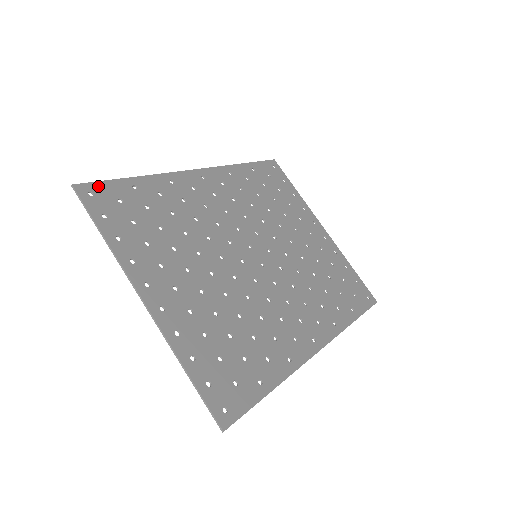
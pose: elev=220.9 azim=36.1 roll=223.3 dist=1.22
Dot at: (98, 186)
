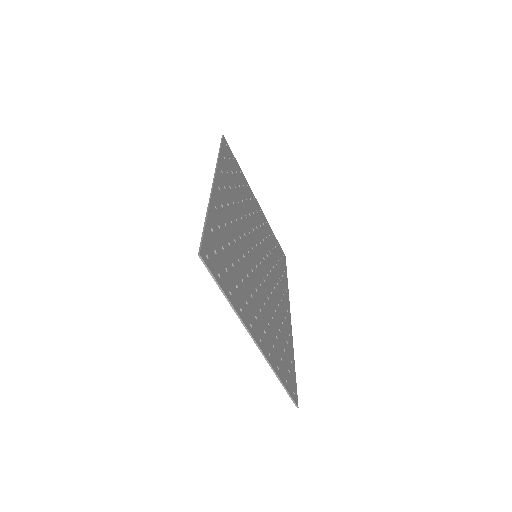
Dot at: (205, 244)
